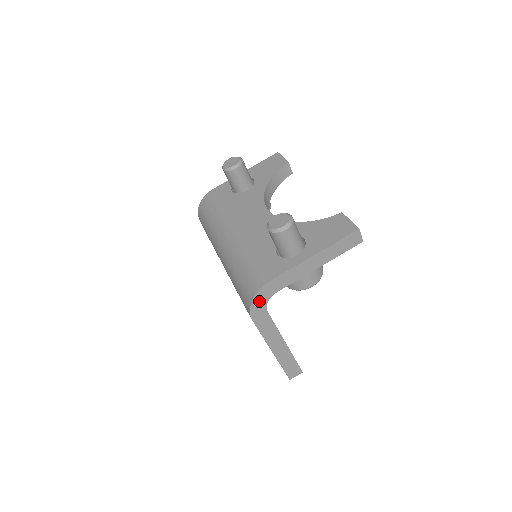
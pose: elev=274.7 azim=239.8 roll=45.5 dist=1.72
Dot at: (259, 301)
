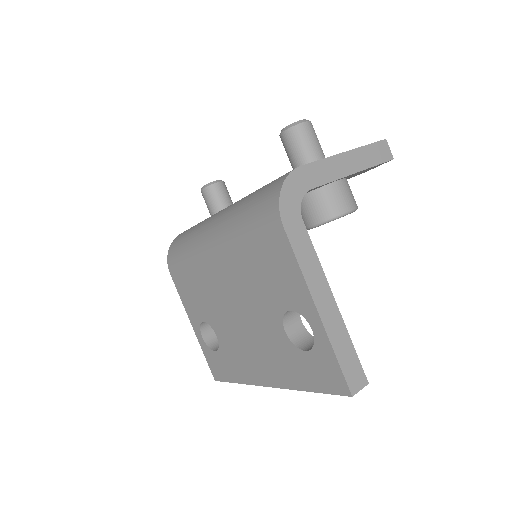
Dot at: (290, 195)
